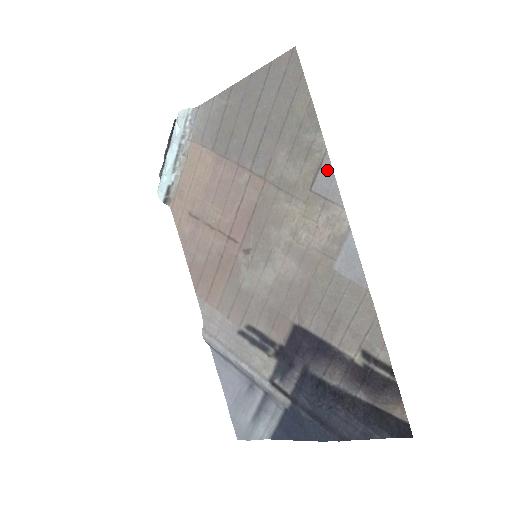
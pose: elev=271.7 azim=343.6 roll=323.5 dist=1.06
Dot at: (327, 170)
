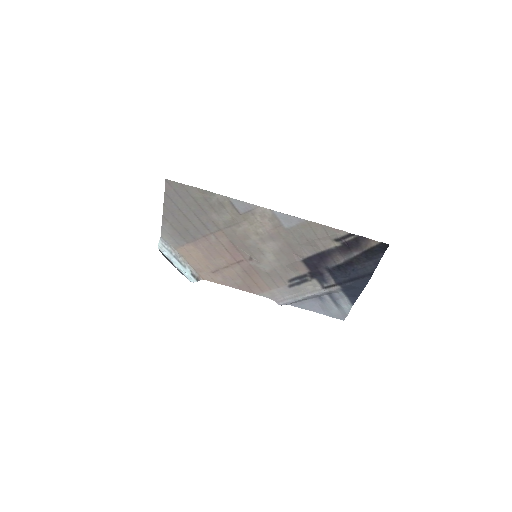
Dot at: (236, 202)
